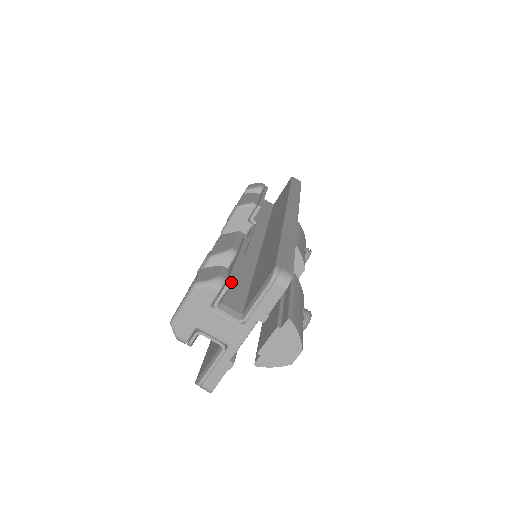
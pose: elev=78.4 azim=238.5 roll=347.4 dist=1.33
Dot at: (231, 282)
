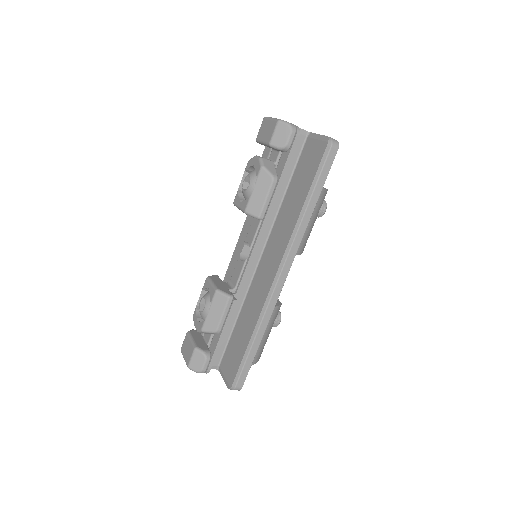
Dot at: (209, 371)
